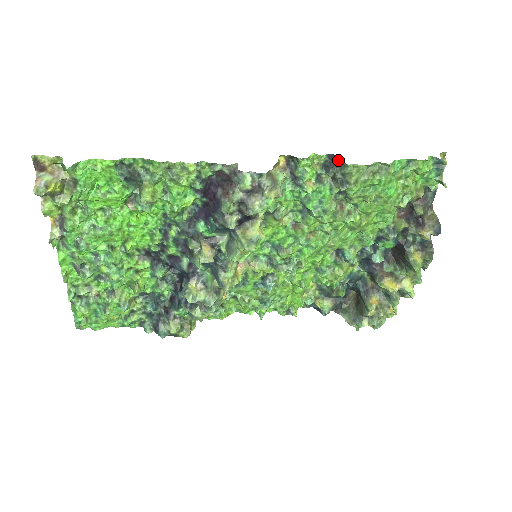
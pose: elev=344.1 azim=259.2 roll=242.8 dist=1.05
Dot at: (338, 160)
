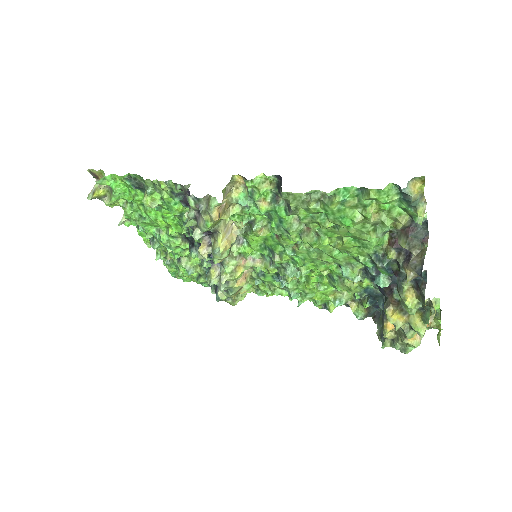
Dot at: (281, 183)
